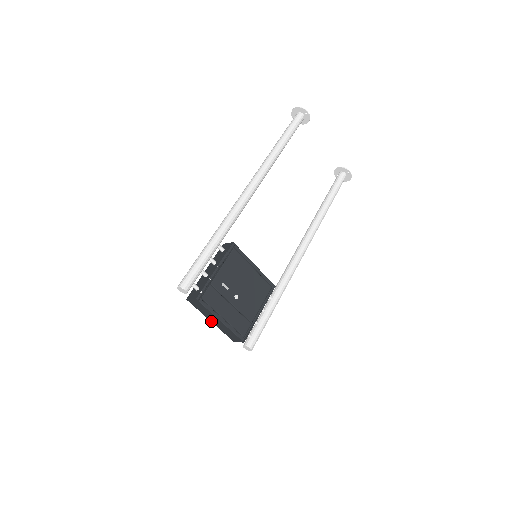
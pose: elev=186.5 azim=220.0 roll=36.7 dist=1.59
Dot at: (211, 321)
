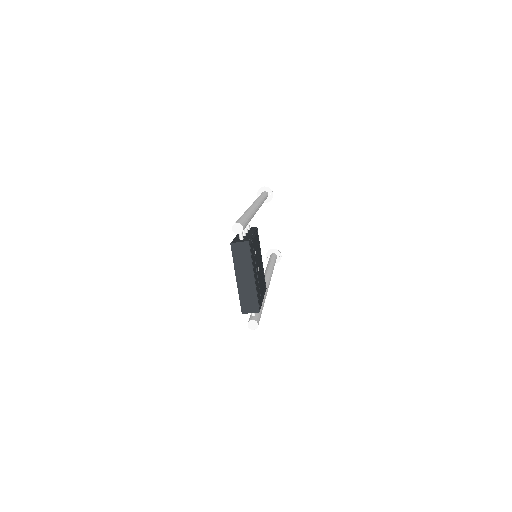
Dot at: (237, 279)
